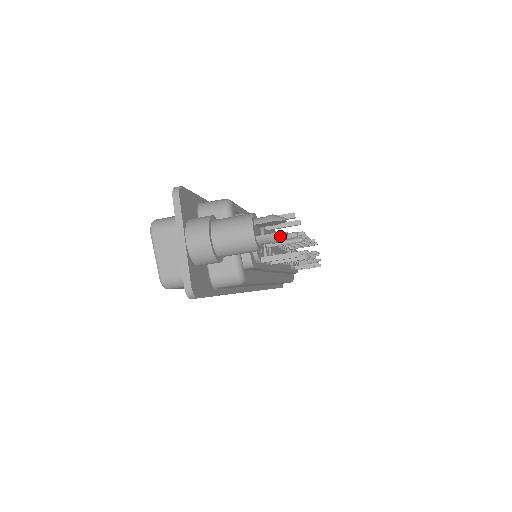
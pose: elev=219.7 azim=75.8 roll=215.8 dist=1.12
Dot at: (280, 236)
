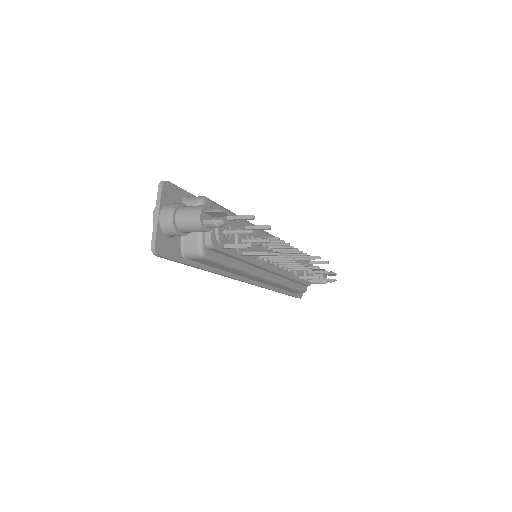
Dot at: (218, 223)
